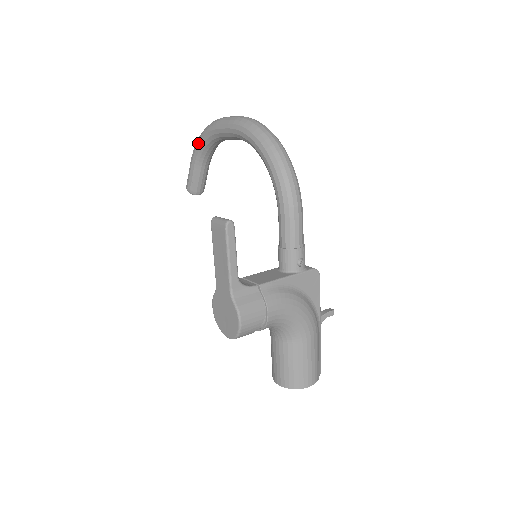
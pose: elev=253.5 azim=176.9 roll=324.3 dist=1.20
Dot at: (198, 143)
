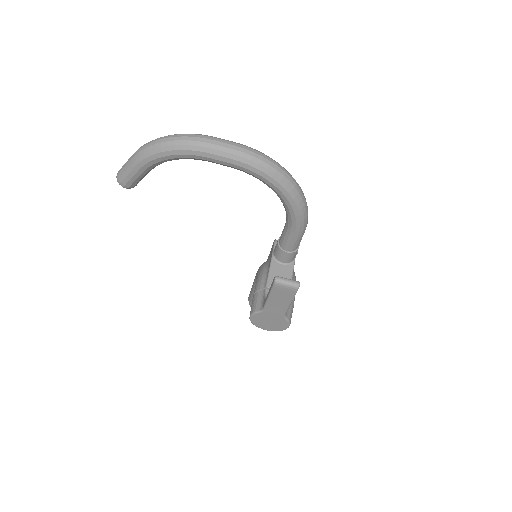
Dot at: (160, 157)
